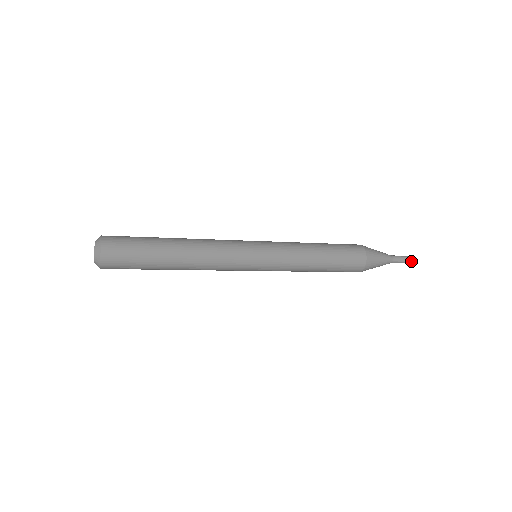
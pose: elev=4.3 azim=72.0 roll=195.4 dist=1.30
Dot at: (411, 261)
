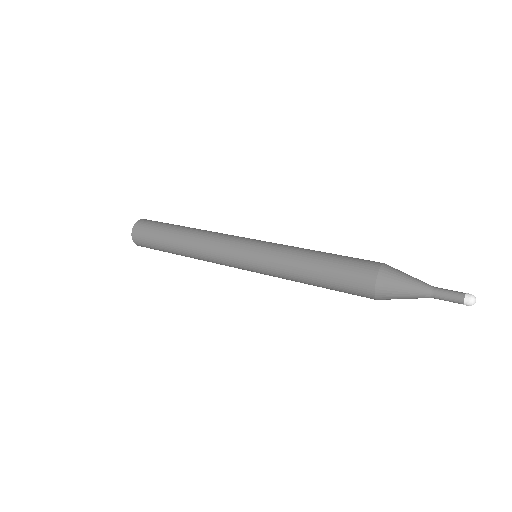
Dot at: (466, 305)
